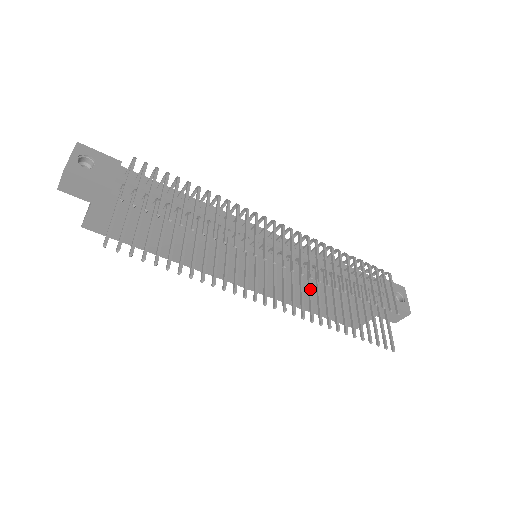
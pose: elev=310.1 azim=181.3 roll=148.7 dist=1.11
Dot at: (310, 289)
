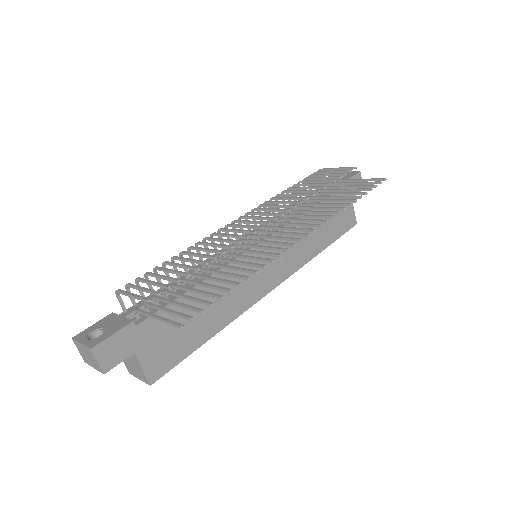
Dot at: (305, 215)
